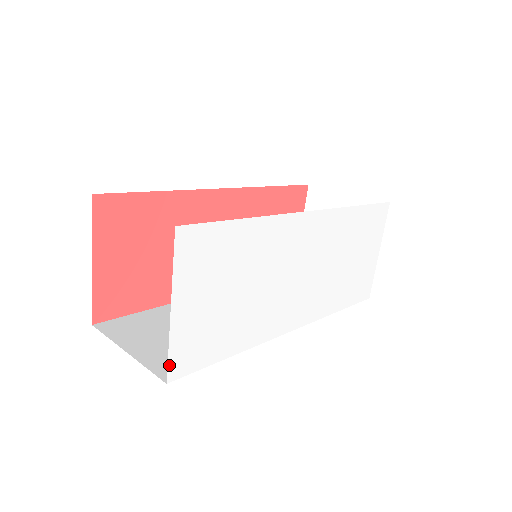
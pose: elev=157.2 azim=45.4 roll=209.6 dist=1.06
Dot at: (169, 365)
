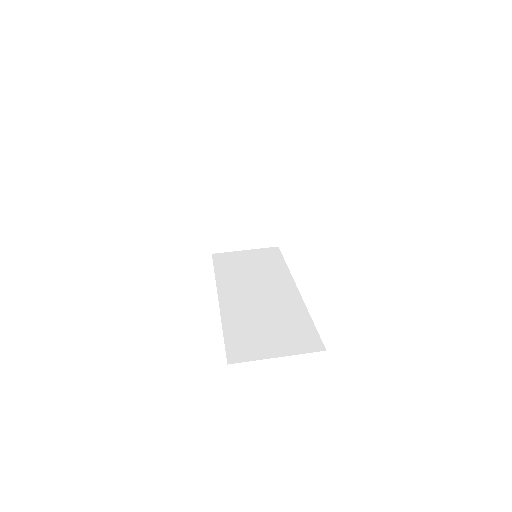
Dot at: occluded
